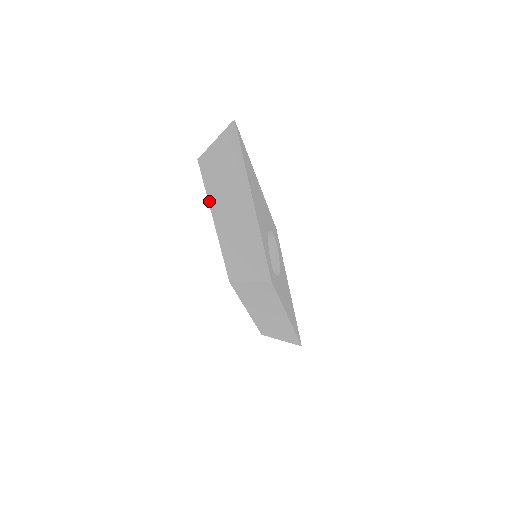
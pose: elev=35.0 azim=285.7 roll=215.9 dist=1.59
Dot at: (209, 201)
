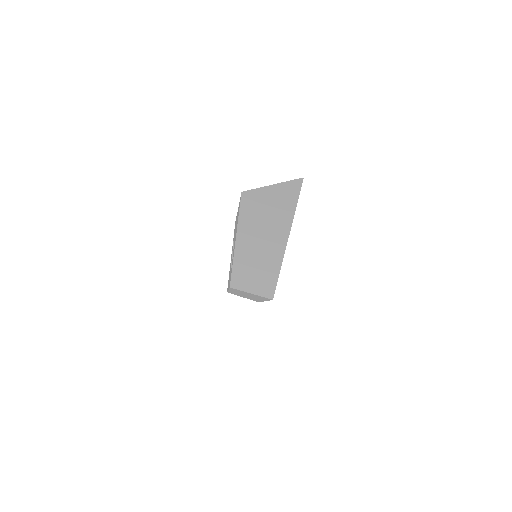
Dot at: (238, 228)
